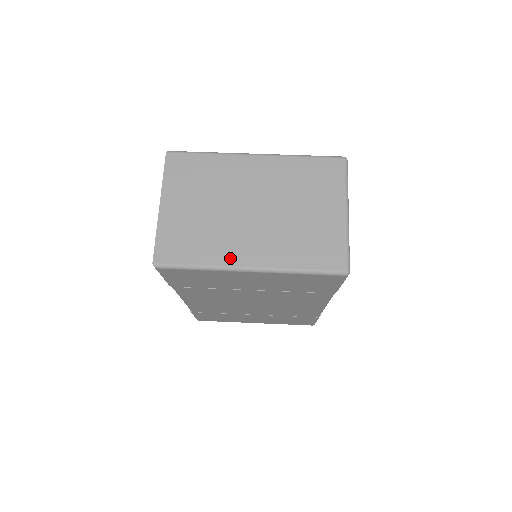
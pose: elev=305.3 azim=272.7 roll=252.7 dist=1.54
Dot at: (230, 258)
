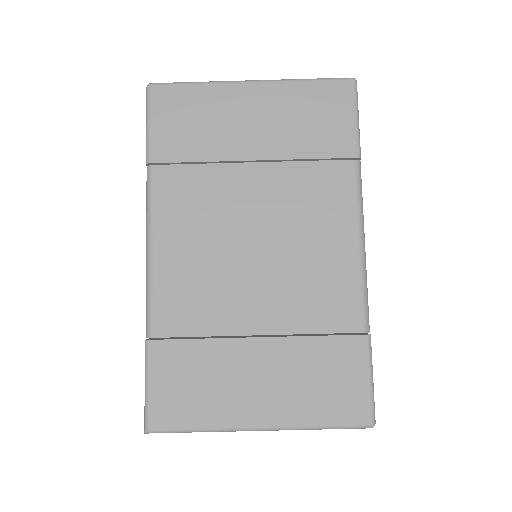
Dot at: occluded
